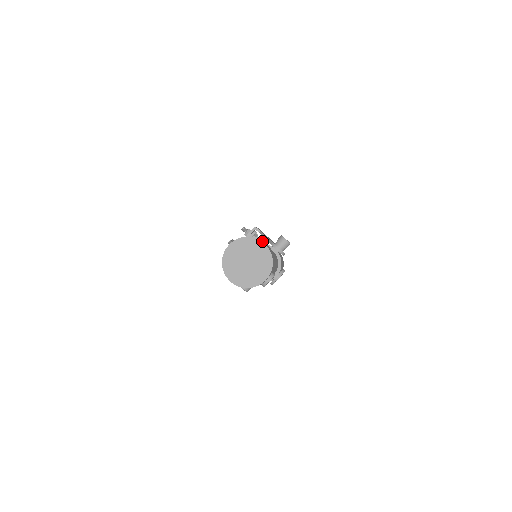
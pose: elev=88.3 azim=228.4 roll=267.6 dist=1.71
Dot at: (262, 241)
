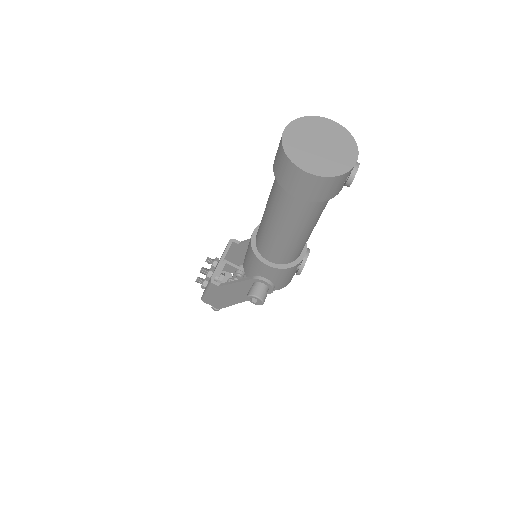
Dot at: occluded
